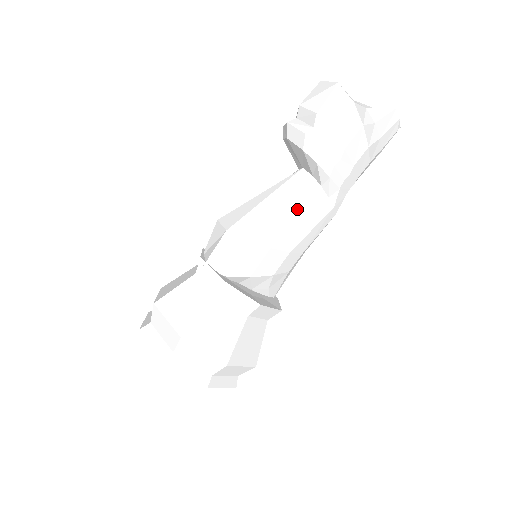
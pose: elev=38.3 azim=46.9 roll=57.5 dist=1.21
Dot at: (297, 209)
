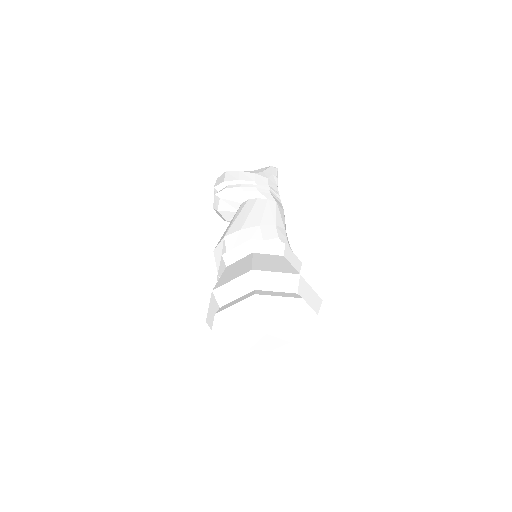
Dot at: (242, 212)
